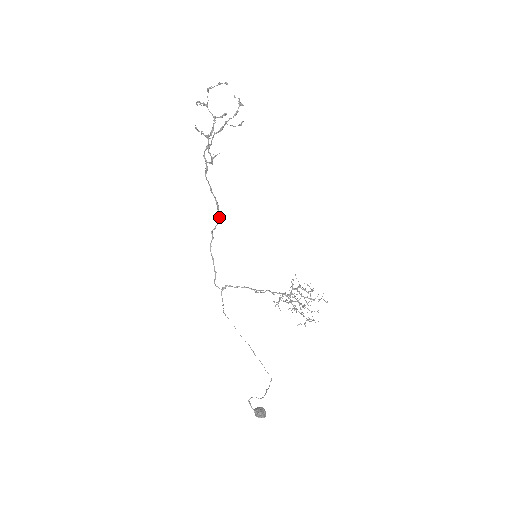
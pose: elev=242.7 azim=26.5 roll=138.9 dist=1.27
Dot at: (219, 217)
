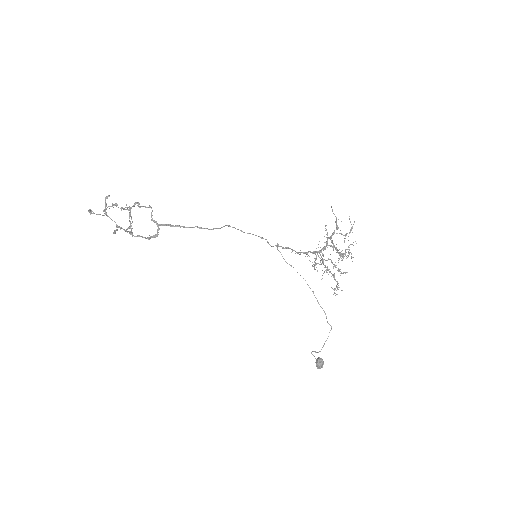
Dot at: occluded
